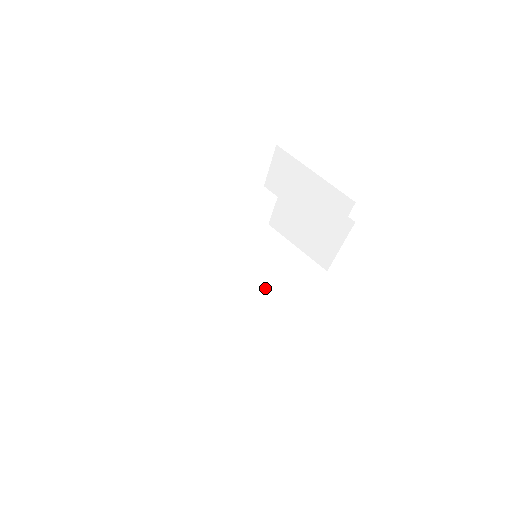
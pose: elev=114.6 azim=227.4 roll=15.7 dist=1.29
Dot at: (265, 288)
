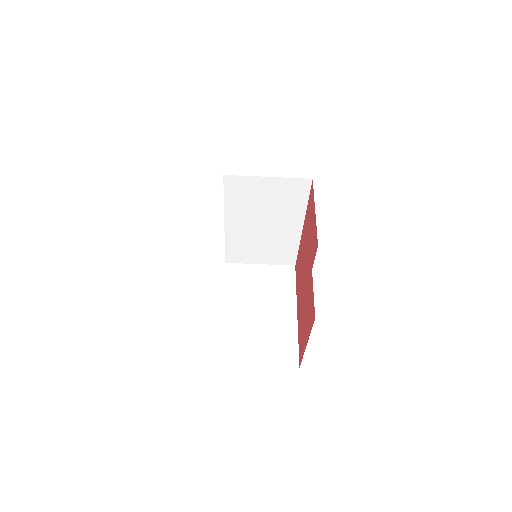
Dot at: (274, 224)
